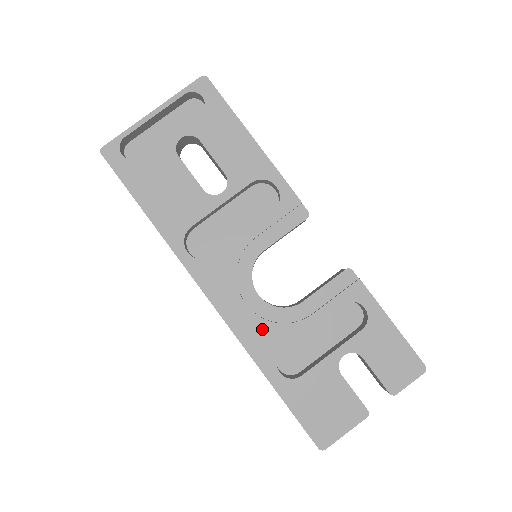
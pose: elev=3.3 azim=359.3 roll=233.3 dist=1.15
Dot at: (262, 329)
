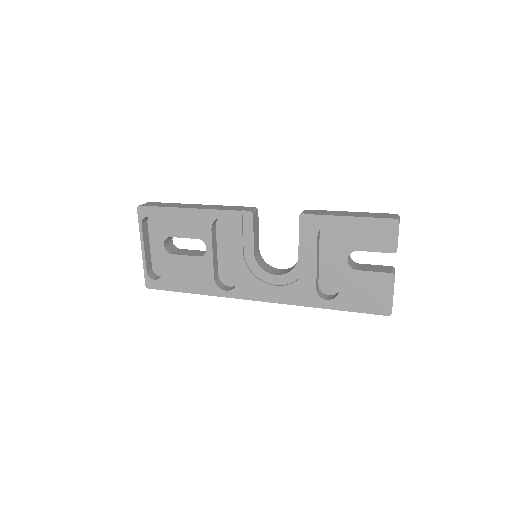
Dot at: (296, 289)
